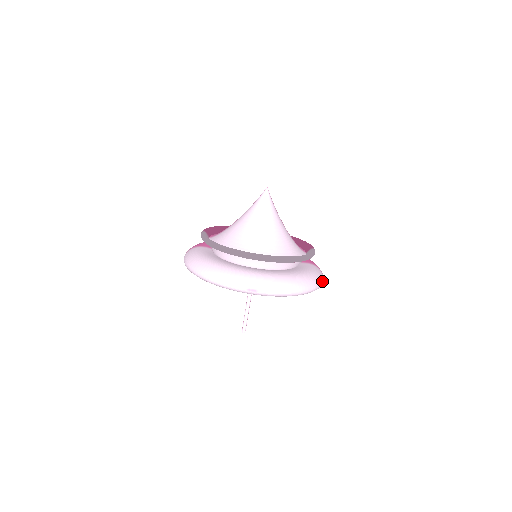
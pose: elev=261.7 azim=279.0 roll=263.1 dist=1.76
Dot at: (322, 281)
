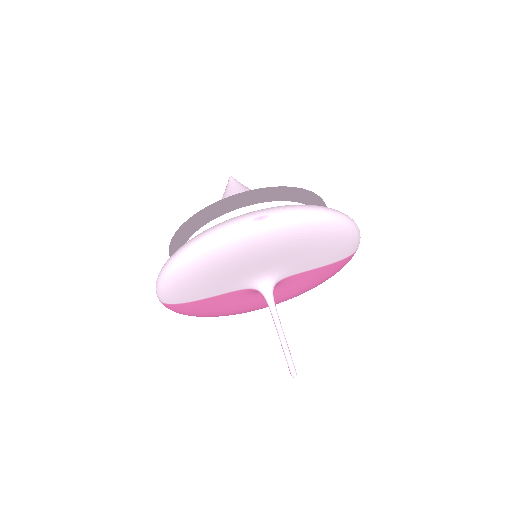
Dot at: occluded
